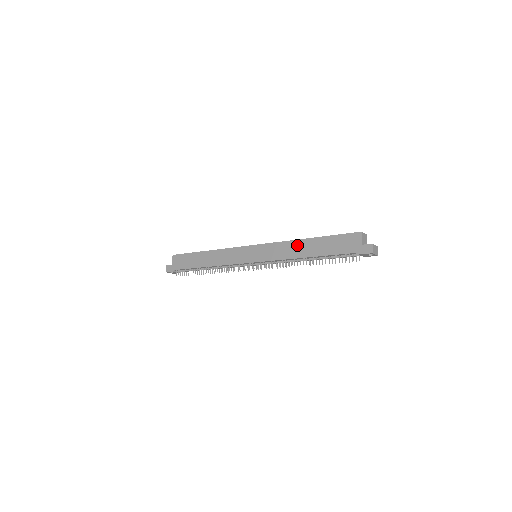
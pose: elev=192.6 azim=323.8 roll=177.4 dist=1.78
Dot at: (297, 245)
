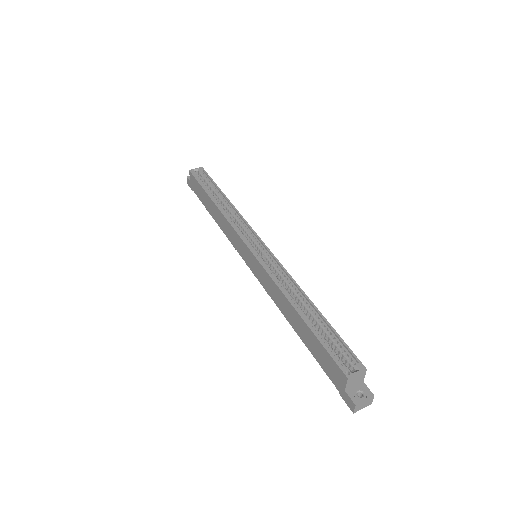
Dot at: (285, 303)
